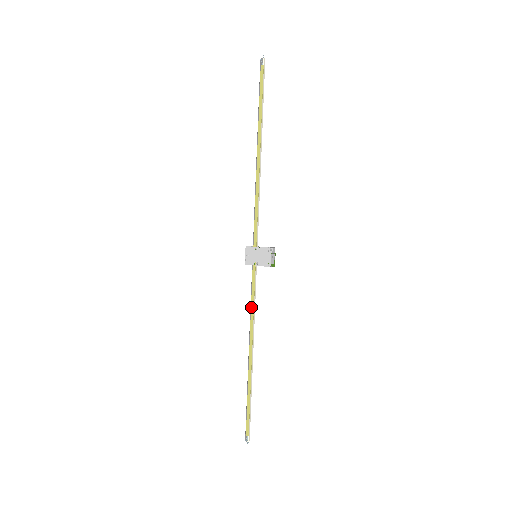
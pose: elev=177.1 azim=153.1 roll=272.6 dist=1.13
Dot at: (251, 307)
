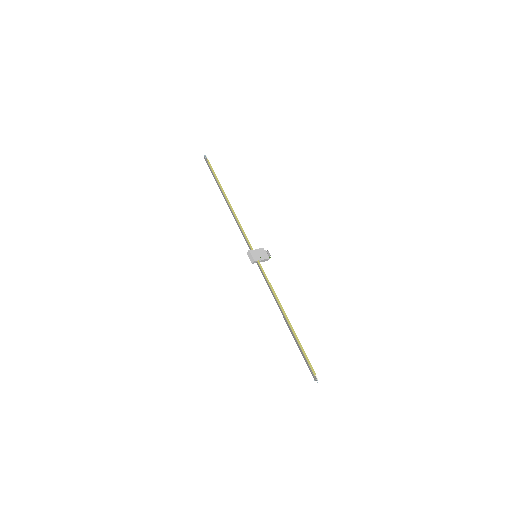
Dot at: (270, 287)
